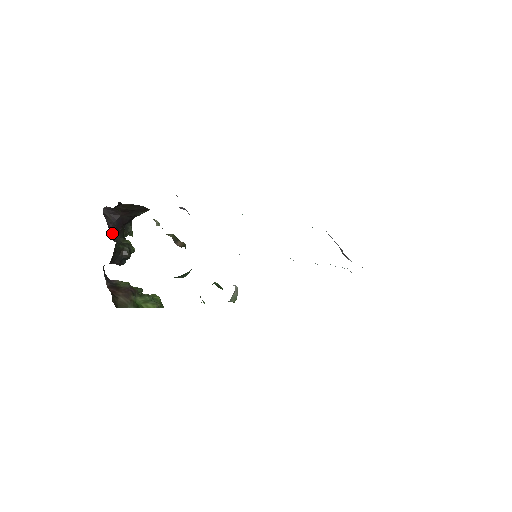
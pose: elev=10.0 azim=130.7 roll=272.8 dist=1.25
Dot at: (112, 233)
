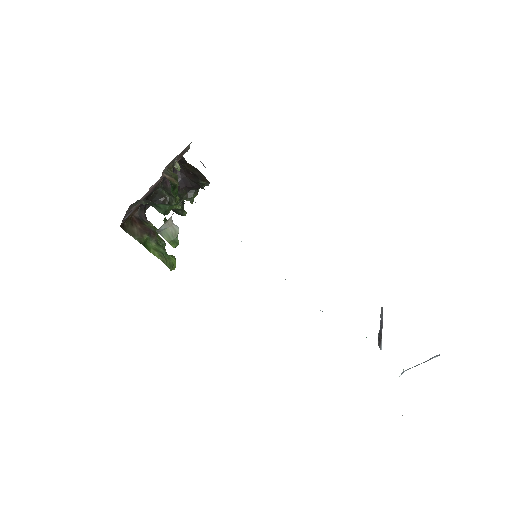
Dot at: (168, 182)
